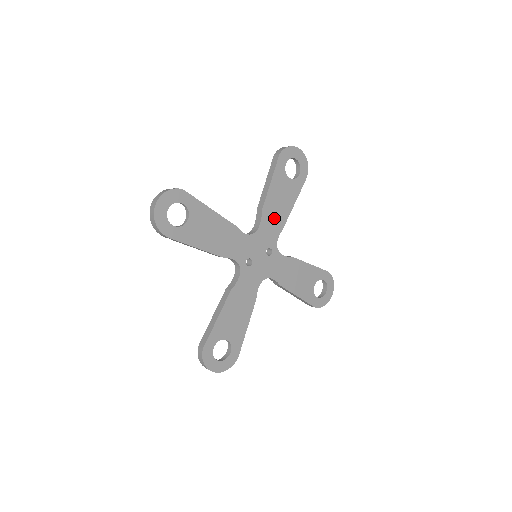
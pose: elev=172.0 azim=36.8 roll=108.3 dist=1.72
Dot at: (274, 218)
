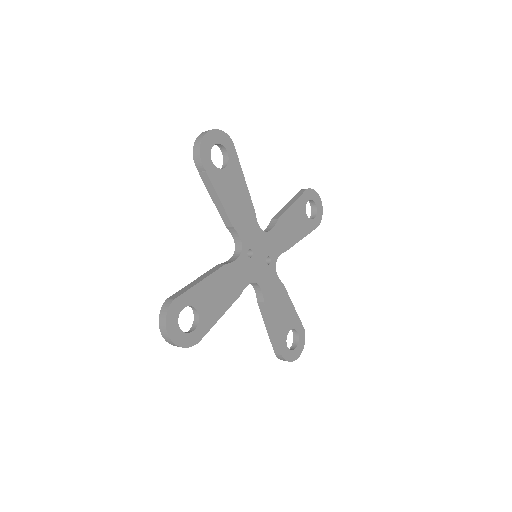
Dot at: (284, 235)
